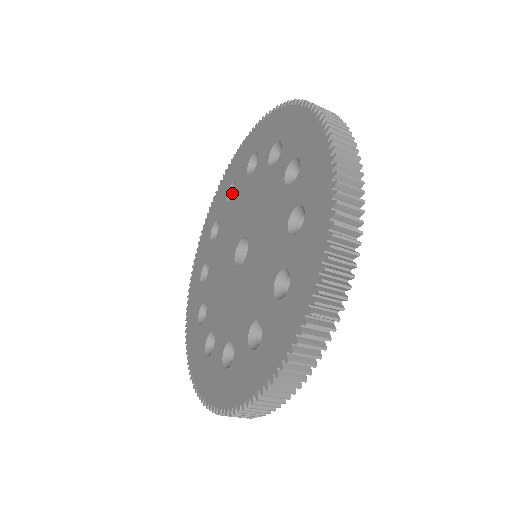
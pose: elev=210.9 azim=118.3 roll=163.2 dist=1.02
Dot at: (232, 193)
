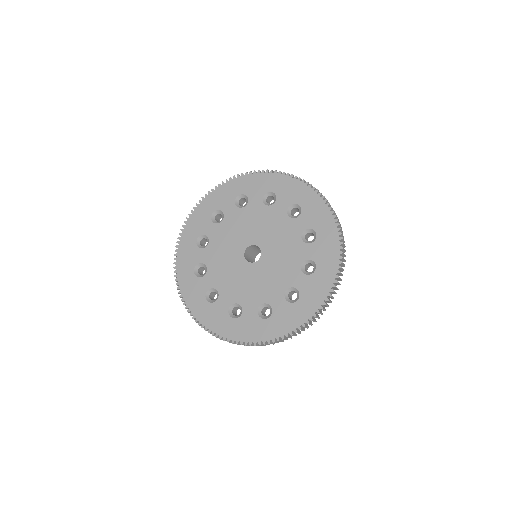
Dot at: (200, 244)
